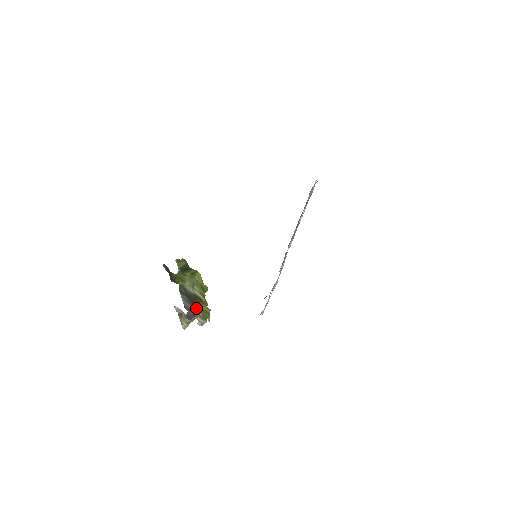
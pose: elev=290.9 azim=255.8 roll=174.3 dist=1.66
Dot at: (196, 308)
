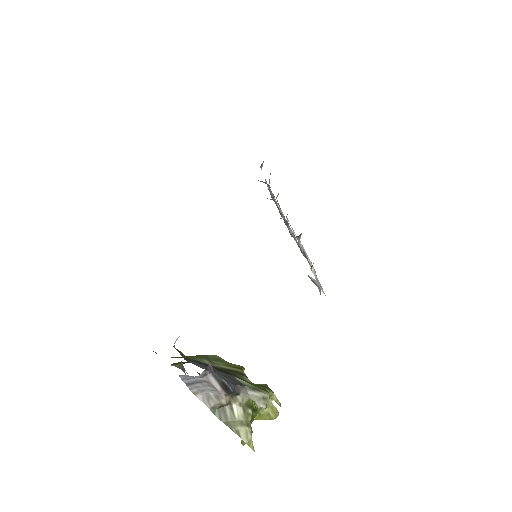
Dot at: (232, 377)
